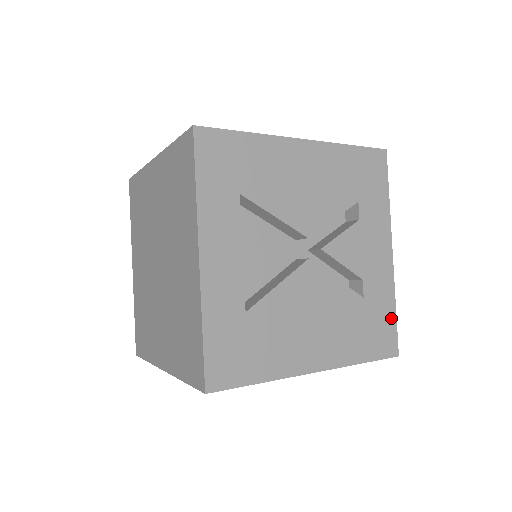
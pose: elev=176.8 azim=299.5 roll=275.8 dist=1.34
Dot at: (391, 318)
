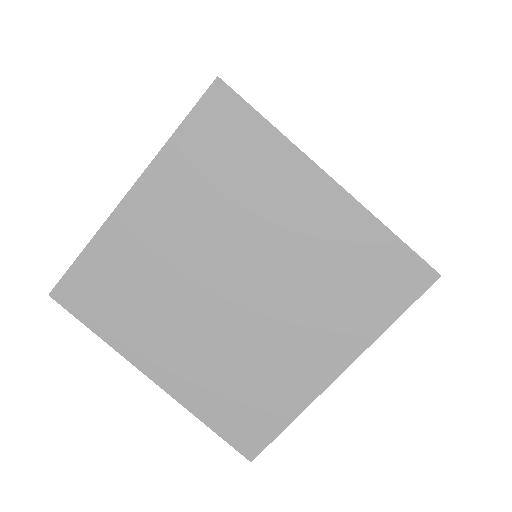
Dot at: occluded
